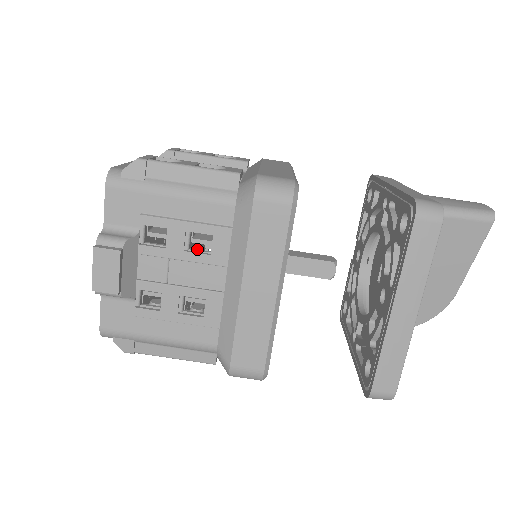
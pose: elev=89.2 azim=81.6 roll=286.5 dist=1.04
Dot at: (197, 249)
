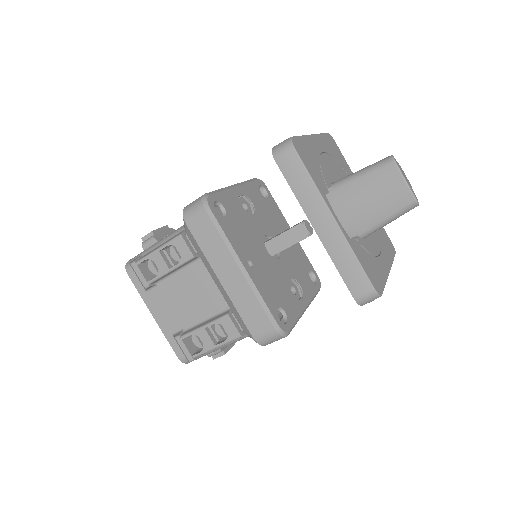
Dot at: occluded
